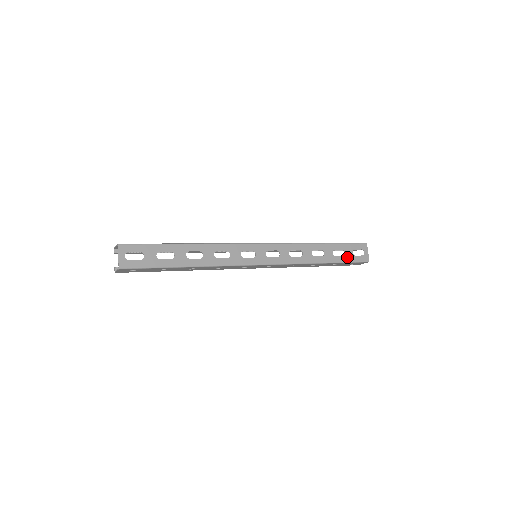
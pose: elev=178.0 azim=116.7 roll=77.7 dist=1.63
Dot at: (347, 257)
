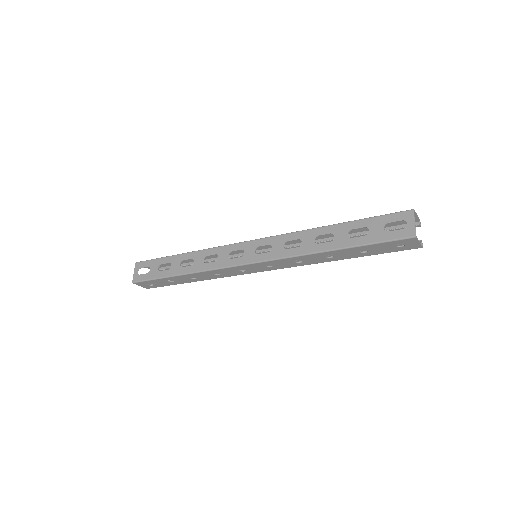
Dot at: (373, 236)
